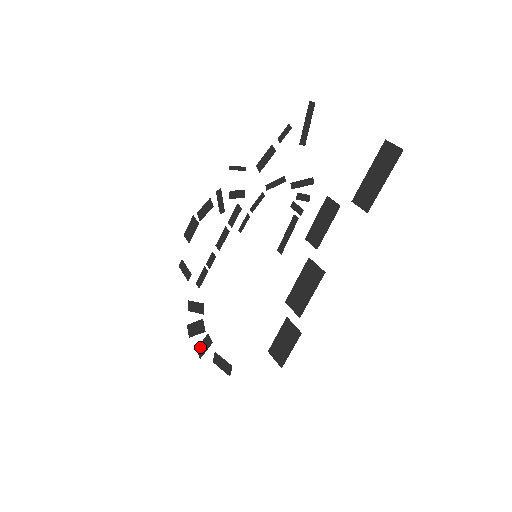
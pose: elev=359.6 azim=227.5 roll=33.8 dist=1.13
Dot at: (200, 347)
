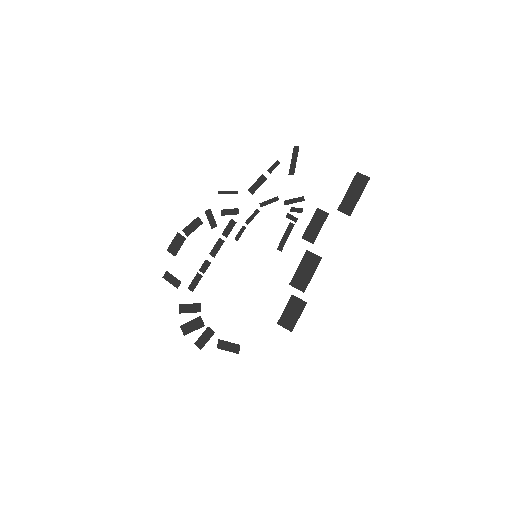
Dot at: (200, 340)
